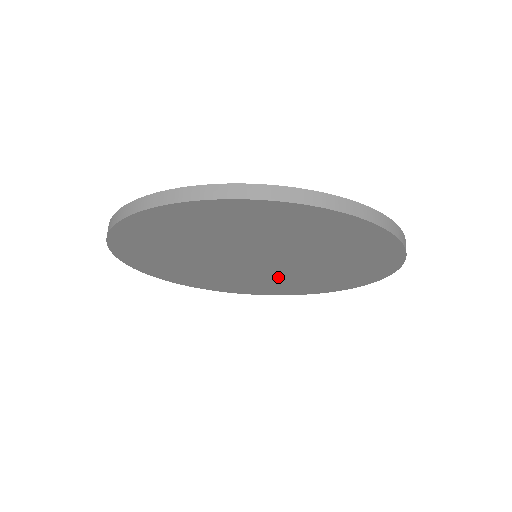
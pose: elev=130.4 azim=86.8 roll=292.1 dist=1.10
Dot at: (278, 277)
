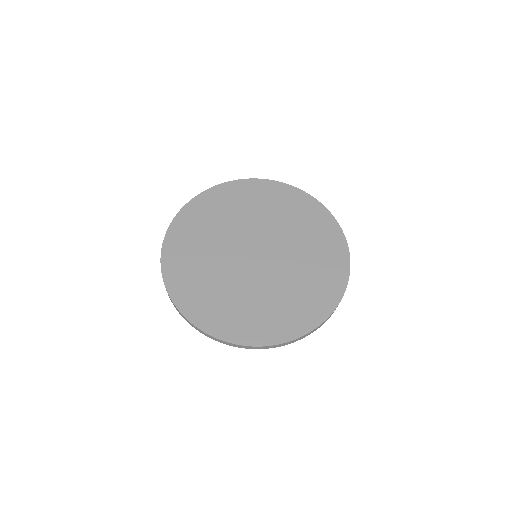
Dot at: occluded
